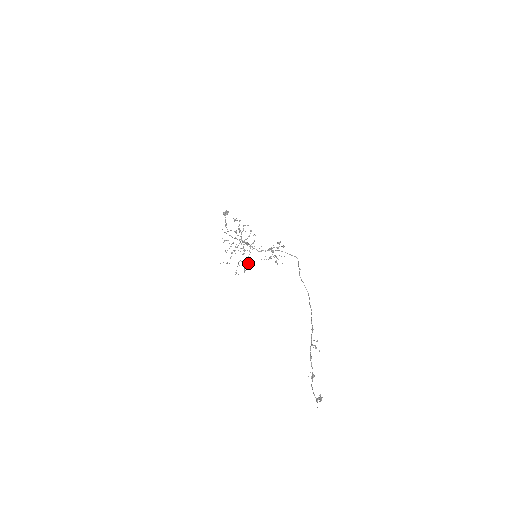
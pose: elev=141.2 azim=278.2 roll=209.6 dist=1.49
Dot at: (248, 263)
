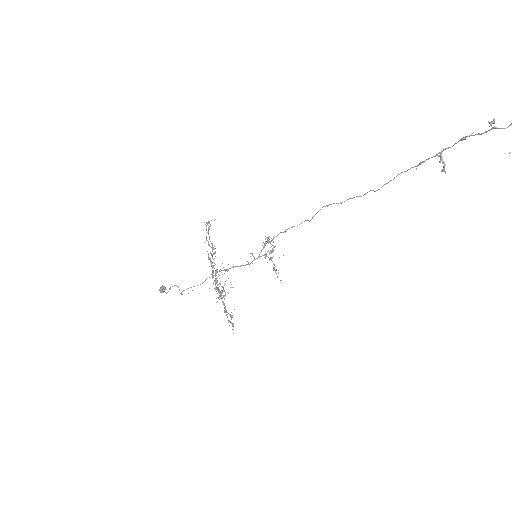
Dot at: (231, 315)
